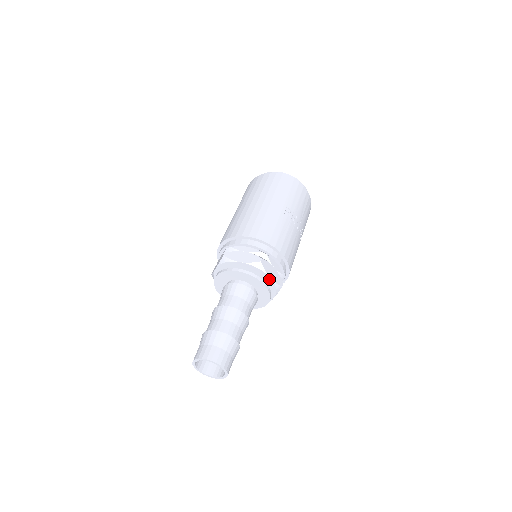
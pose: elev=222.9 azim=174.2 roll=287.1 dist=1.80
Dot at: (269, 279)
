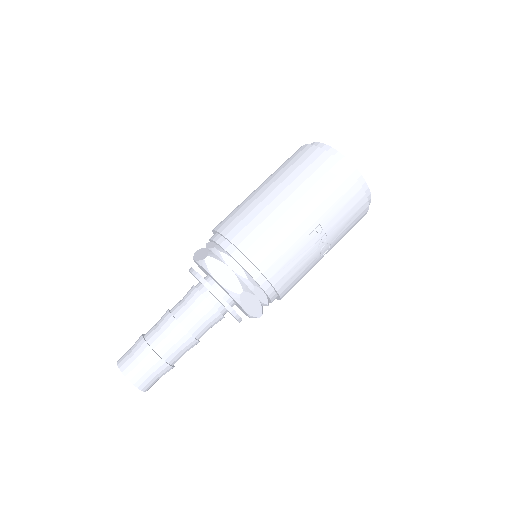
Dot at: (244, 310)
